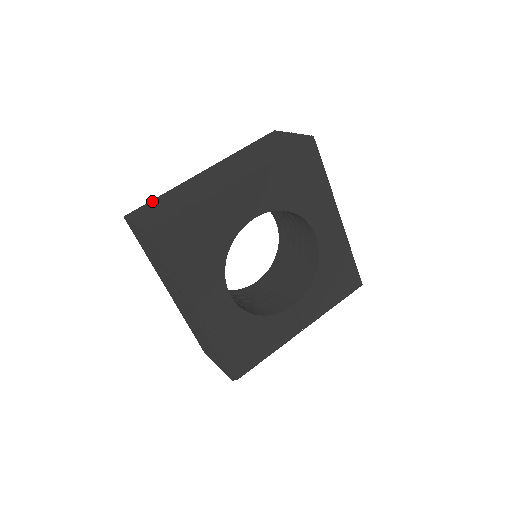
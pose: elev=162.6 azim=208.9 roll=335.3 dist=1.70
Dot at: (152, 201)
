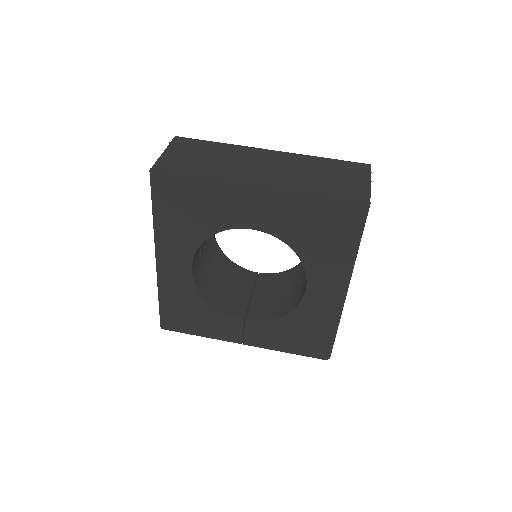
Dot at: (205, 142)
